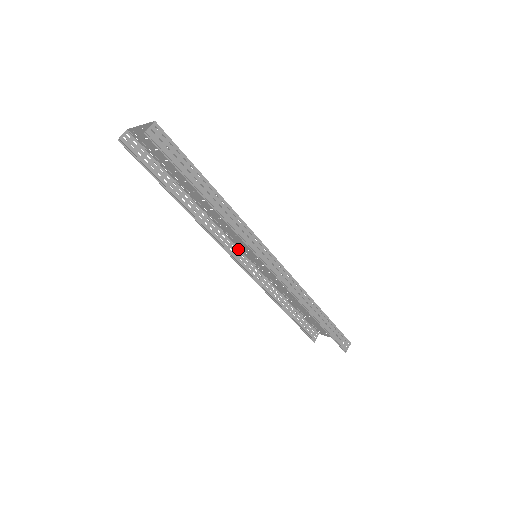
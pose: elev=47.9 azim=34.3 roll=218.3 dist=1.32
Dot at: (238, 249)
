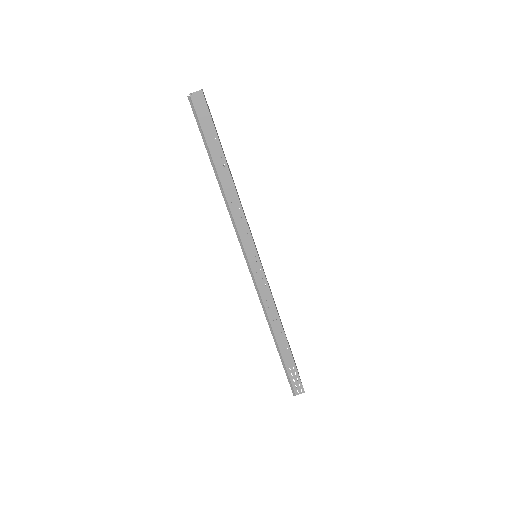
Dot at: occluded
